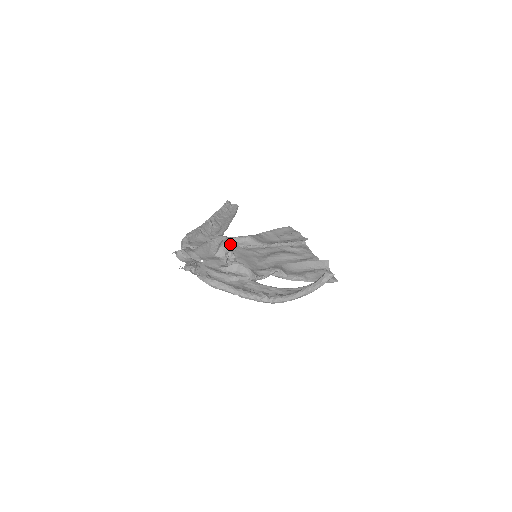
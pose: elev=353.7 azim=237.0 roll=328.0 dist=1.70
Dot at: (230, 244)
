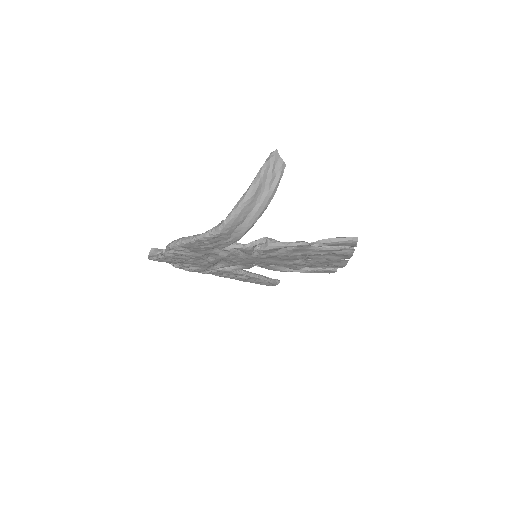
Dot at: occluded
